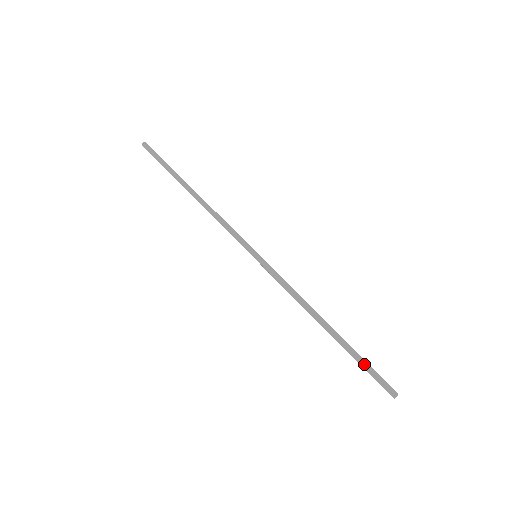
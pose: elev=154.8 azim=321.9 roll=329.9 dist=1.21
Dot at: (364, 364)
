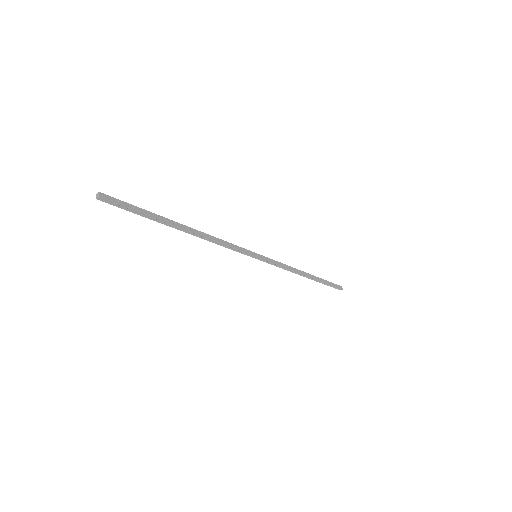
Dot at: (329, 284)
